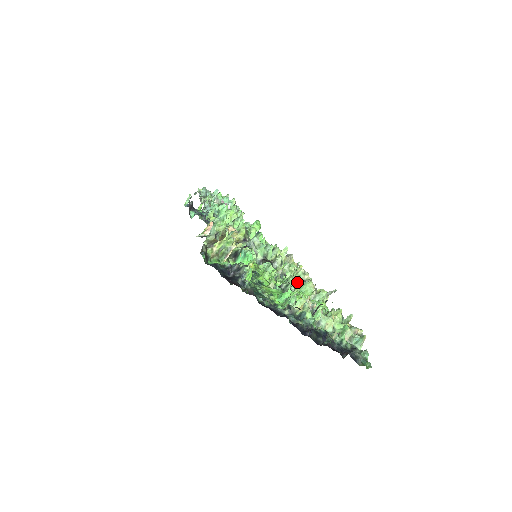
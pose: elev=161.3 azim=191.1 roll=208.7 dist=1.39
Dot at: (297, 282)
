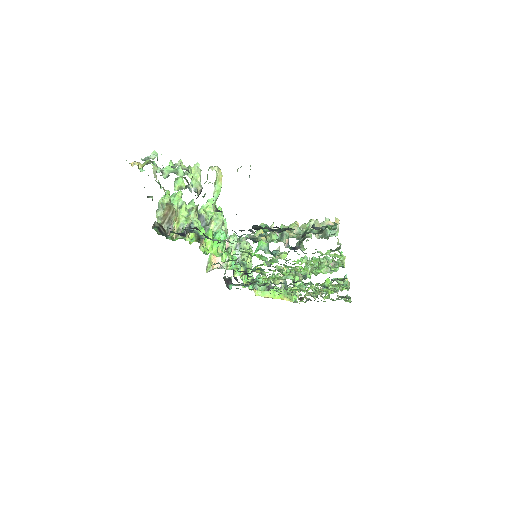
Dot at: (207, 176)
